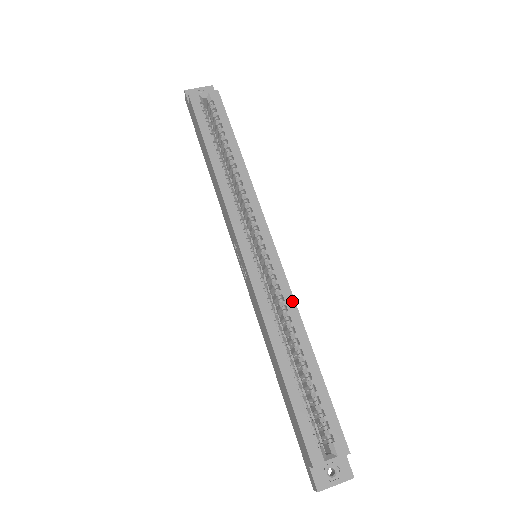
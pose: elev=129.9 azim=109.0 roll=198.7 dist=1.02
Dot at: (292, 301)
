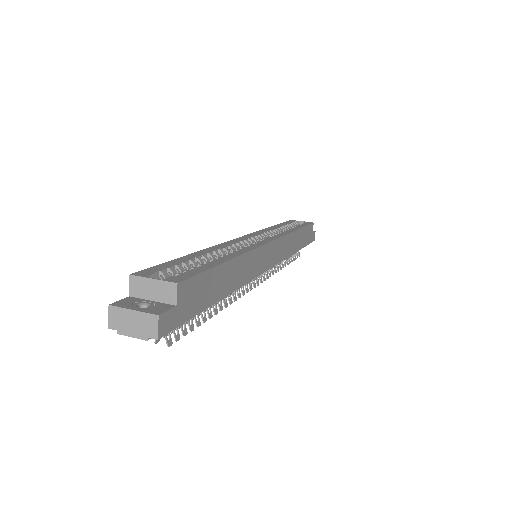
Dot at: (251, 249)
